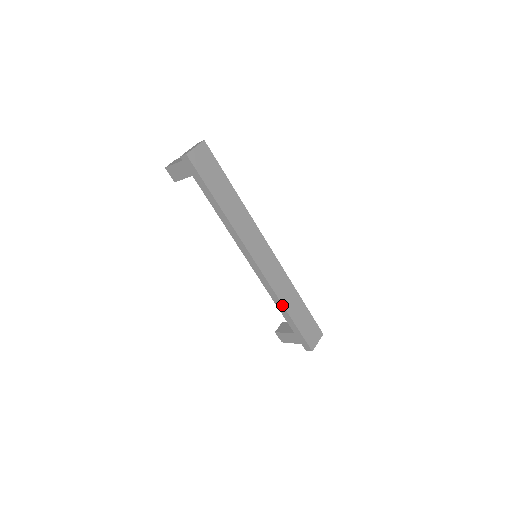
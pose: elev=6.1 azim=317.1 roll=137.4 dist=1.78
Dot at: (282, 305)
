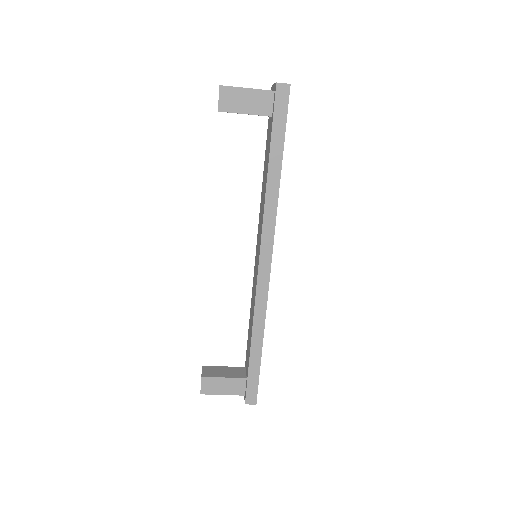
Dot at: (263, 330)
